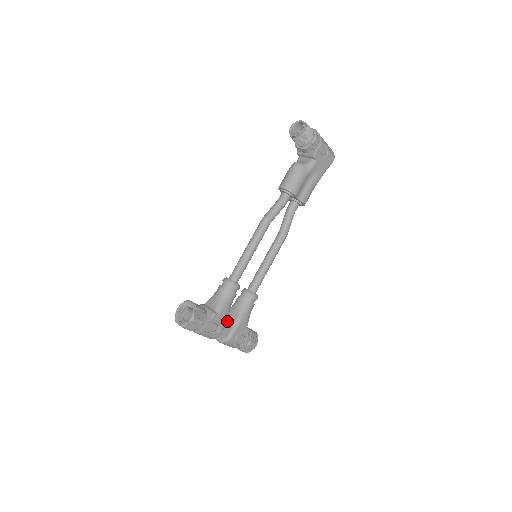
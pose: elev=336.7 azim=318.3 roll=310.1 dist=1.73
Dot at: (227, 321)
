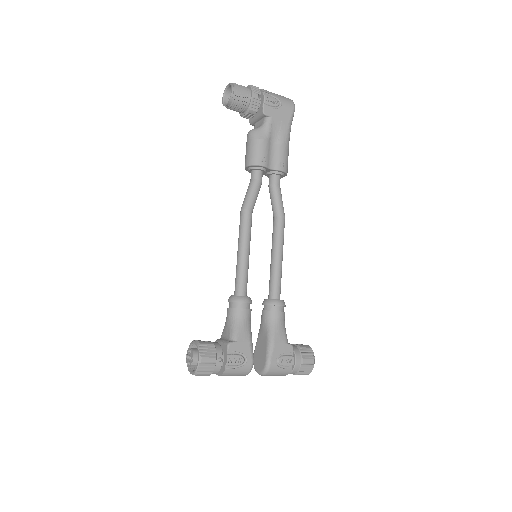
Dot at: (260, 346)
